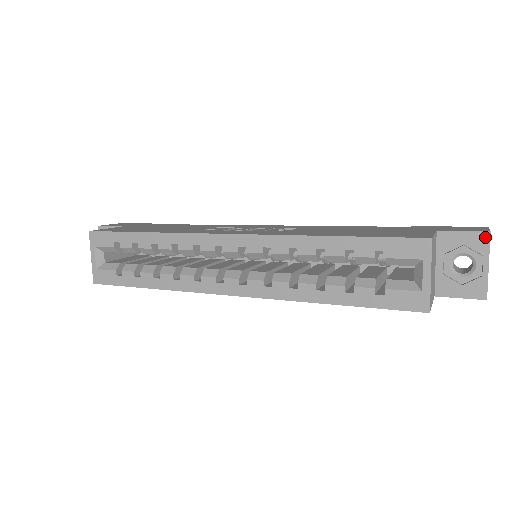
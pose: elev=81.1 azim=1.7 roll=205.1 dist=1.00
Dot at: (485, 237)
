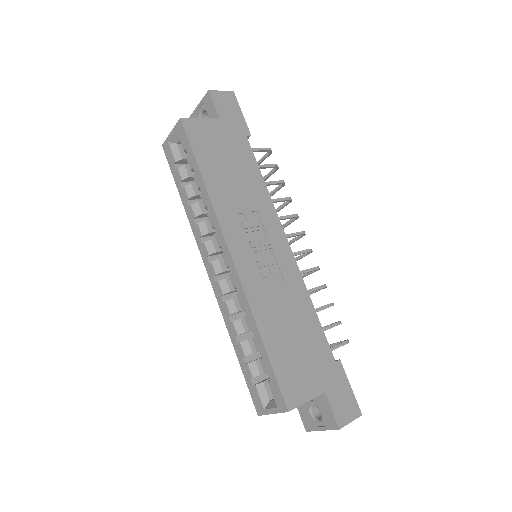
Dot at: (335, 426)
